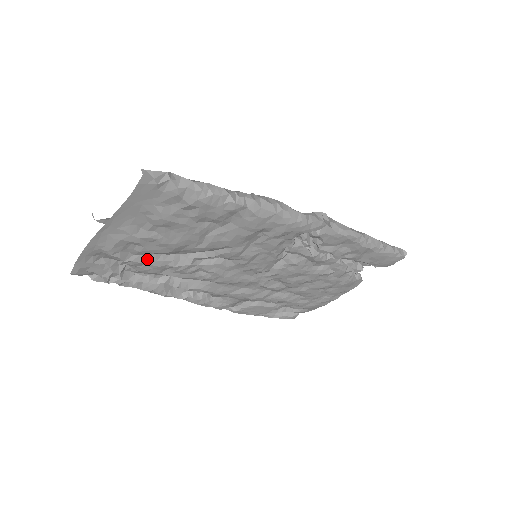
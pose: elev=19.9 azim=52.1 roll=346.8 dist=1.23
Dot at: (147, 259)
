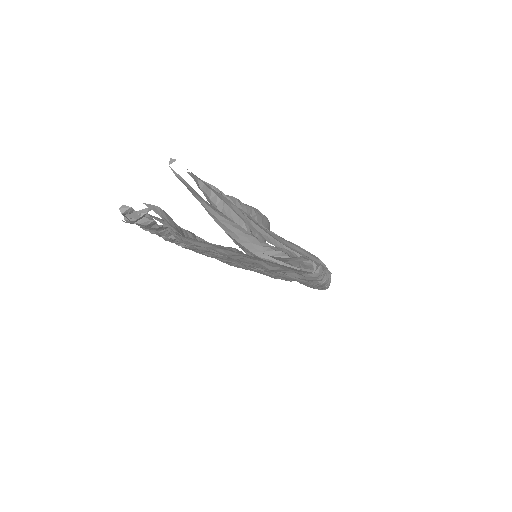
Dot at: (200, 246)
